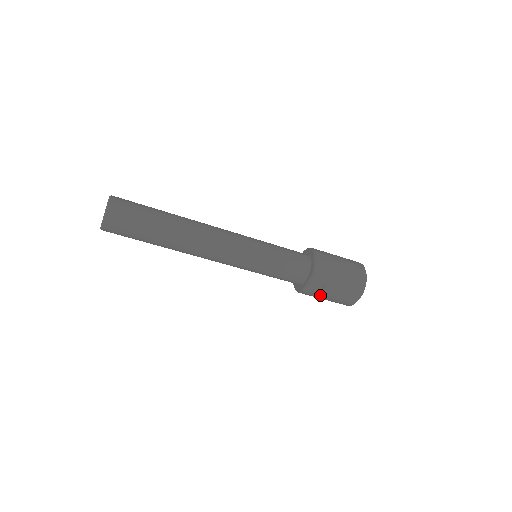
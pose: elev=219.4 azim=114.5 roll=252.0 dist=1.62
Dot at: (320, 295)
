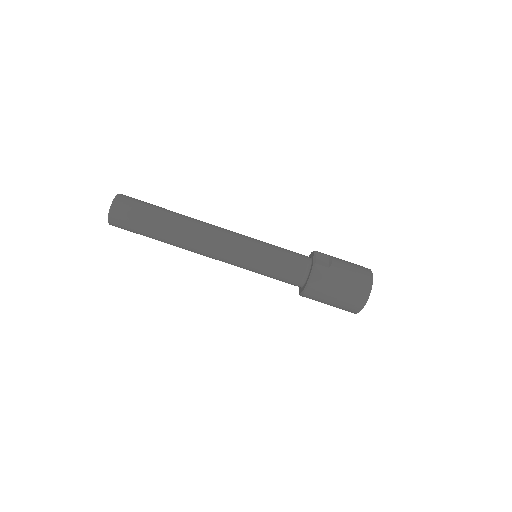
Dot at: (333, 271)
